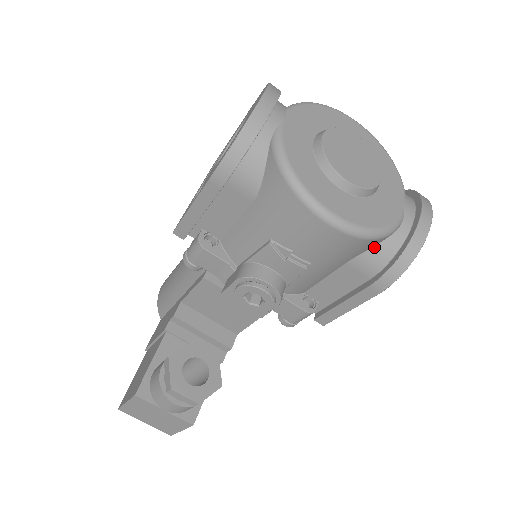
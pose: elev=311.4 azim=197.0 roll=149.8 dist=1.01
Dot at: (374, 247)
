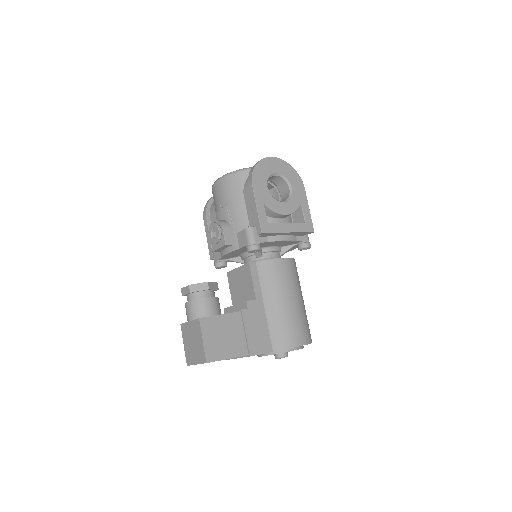
Dot at: (247, 179)
